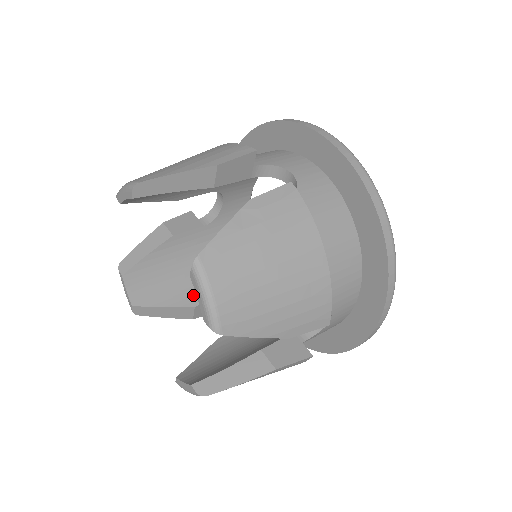
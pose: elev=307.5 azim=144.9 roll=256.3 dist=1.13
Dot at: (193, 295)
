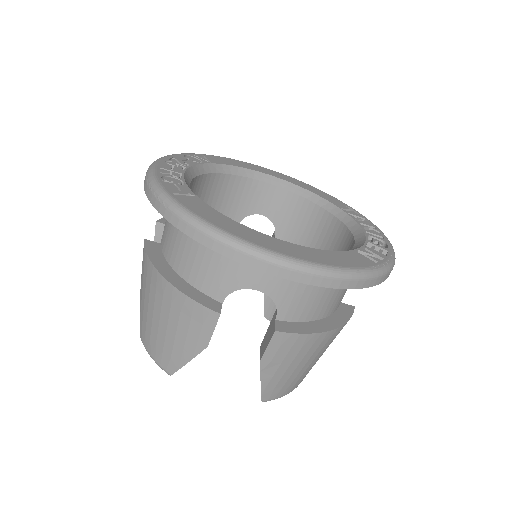
Dot at: occluded
